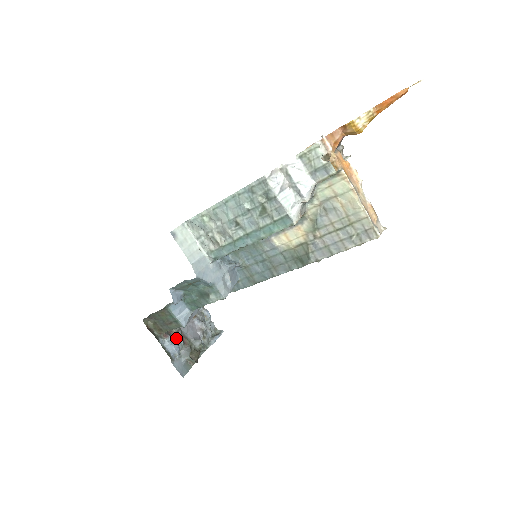
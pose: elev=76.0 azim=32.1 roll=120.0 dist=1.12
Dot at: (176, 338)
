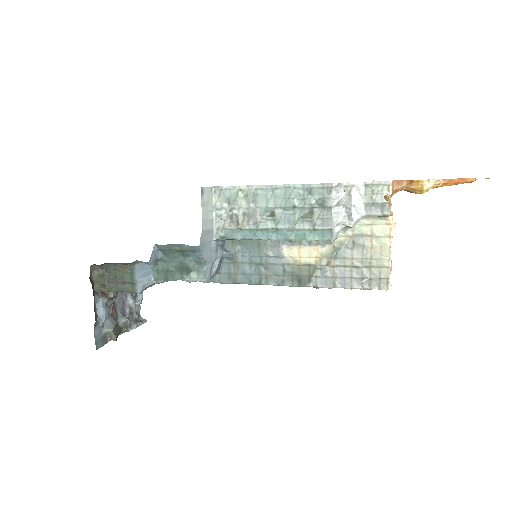
Dot at: (110, 303)
